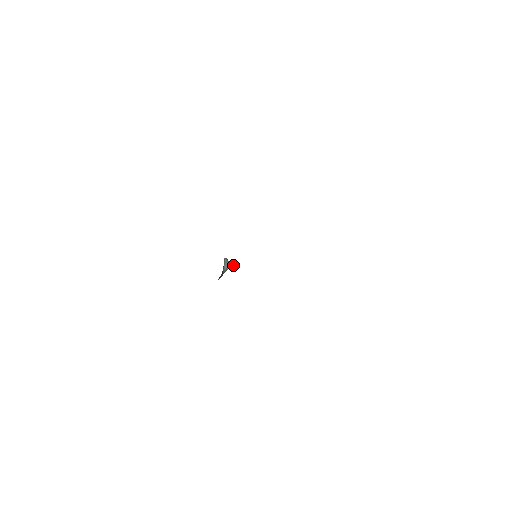
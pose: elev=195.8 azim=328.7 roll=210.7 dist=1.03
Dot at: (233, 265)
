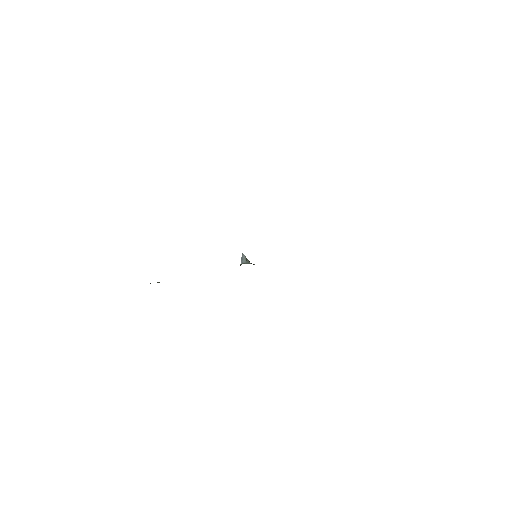
Dot at: (245, 261)
